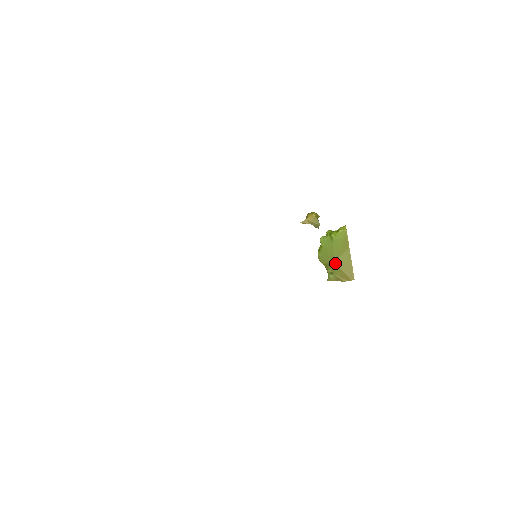
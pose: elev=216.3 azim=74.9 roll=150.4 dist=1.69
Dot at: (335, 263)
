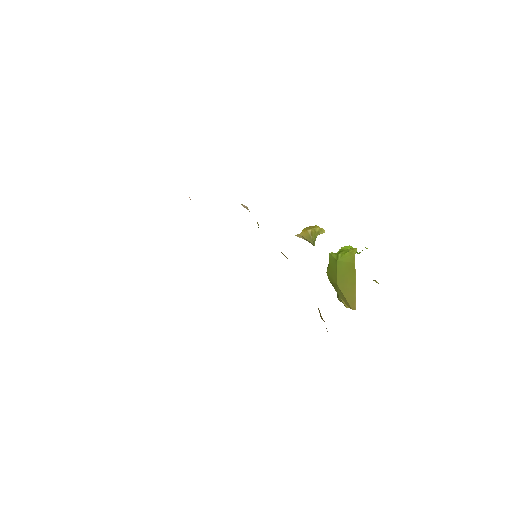
Dot at: (338, 285)
